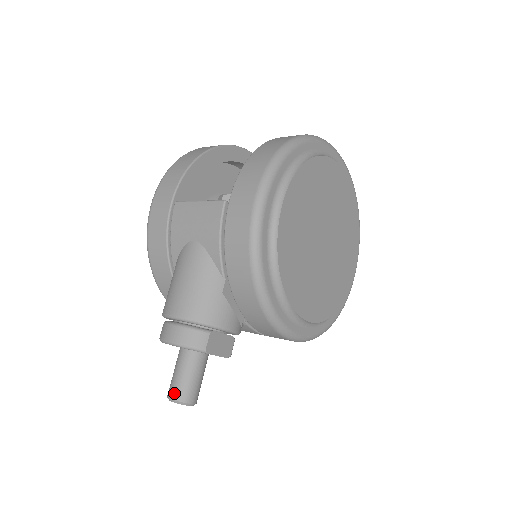
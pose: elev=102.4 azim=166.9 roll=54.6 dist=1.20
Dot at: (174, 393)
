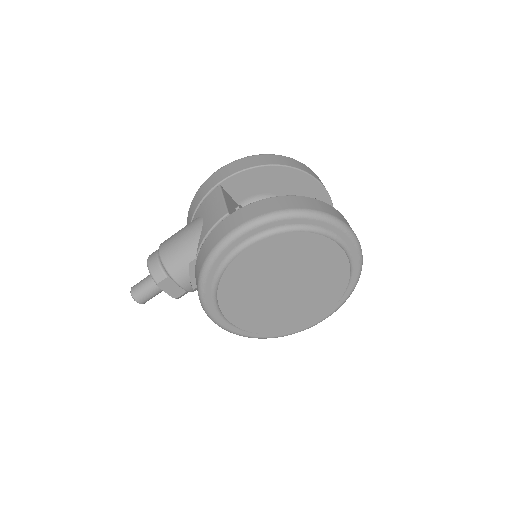
Dot at: (134, 289)
